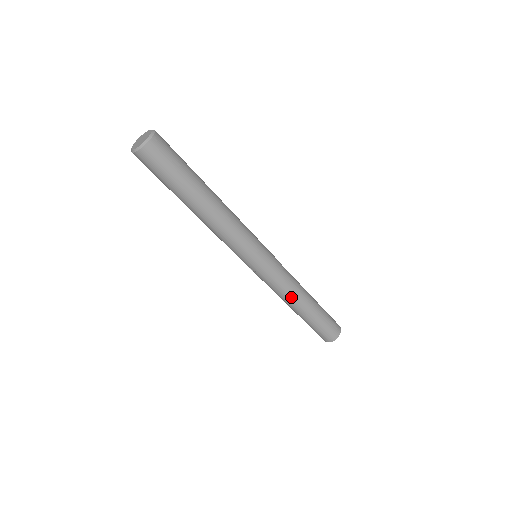
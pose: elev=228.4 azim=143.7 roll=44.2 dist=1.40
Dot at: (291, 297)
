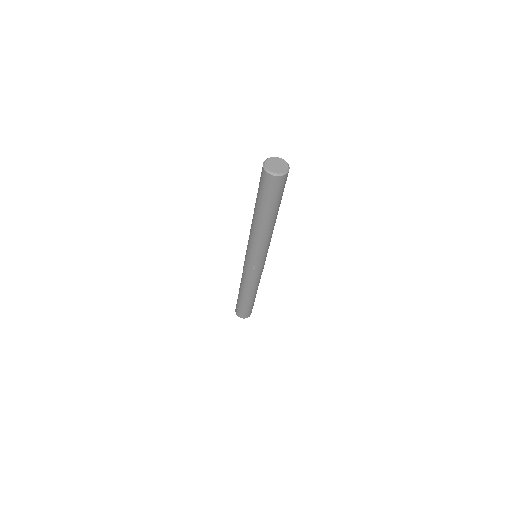
Dot at: (256, 287)
